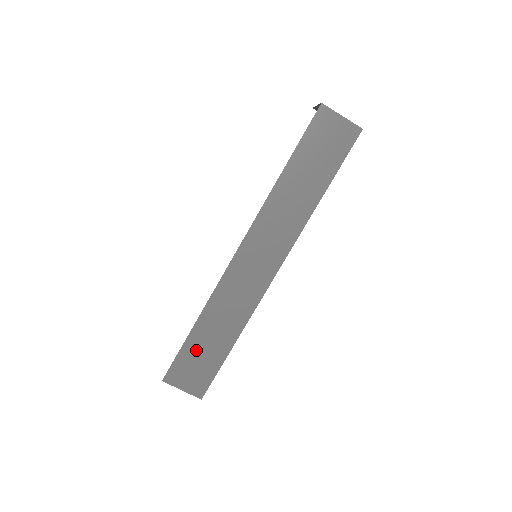
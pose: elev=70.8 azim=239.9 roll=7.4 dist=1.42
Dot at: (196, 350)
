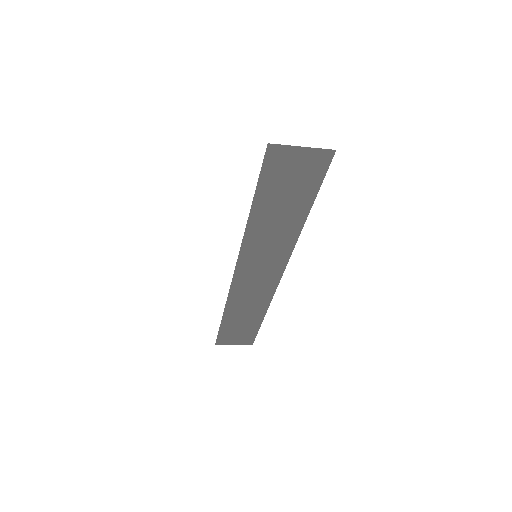
Dot at: (232, 328)
